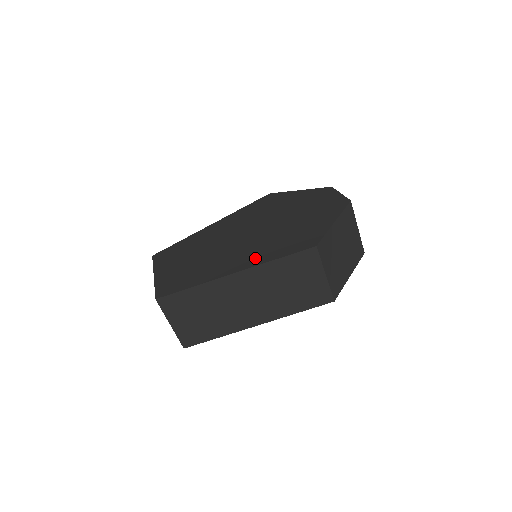
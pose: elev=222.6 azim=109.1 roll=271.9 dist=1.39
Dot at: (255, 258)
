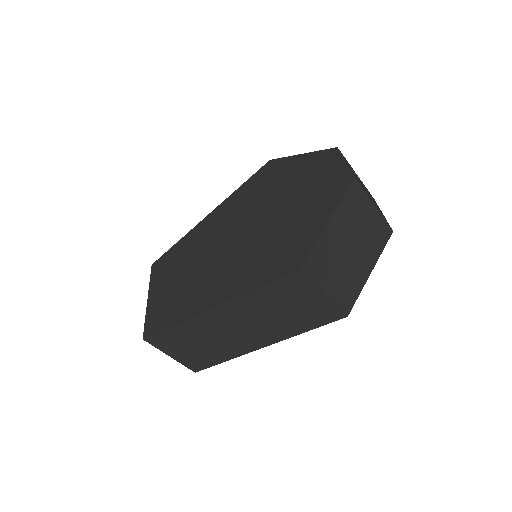
Dot at: (236, 283)
